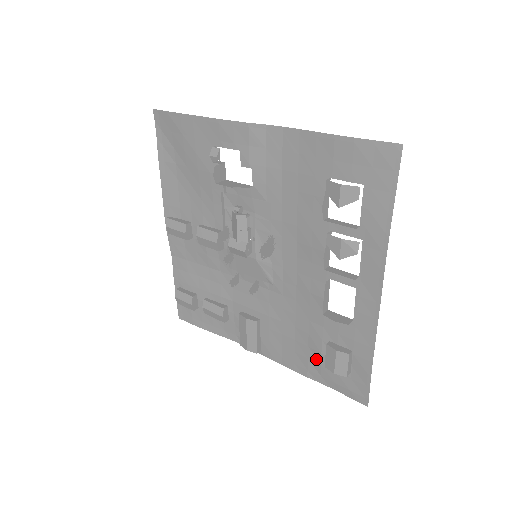
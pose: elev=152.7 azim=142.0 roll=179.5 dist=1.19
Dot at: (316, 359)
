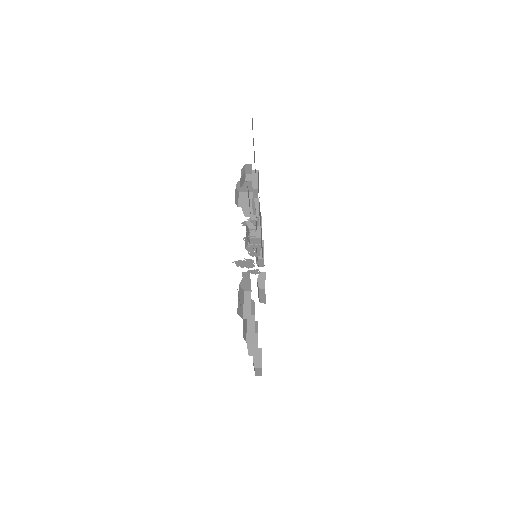
Dot at: occluded
